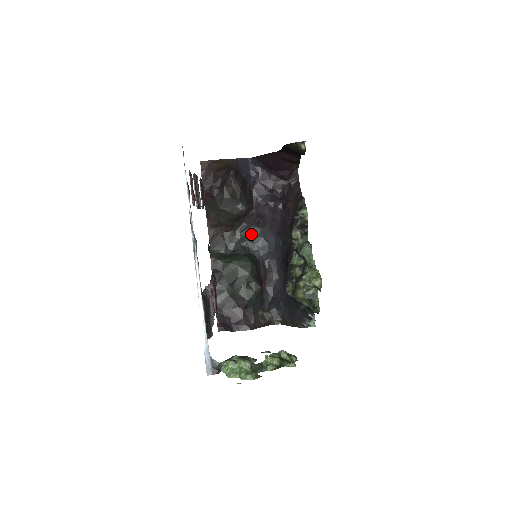
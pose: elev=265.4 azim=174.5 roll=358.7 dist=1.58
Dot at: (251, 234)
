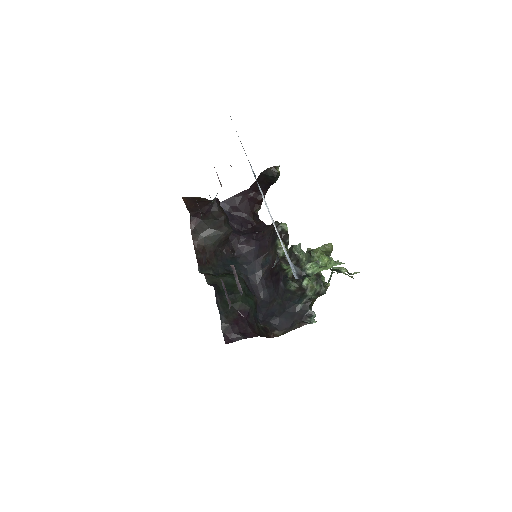
Dot at: (231, 262)
